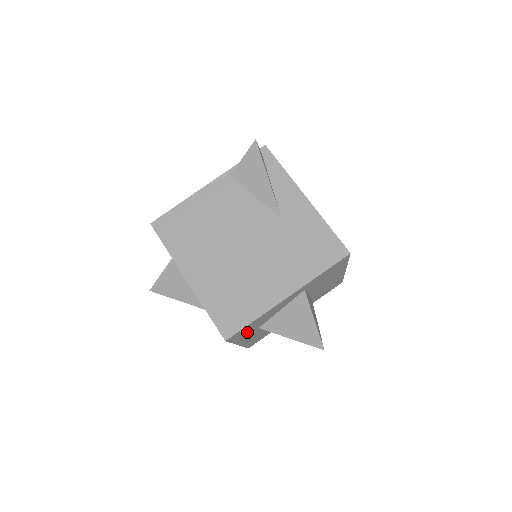
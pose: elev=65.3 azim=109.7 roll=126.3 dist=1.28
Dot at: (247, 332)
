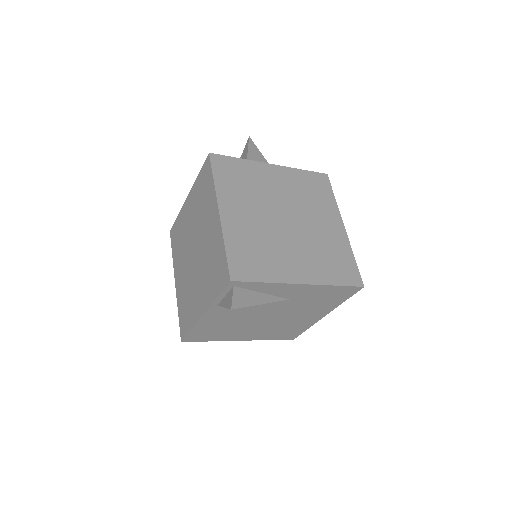
Dot at: occluded
